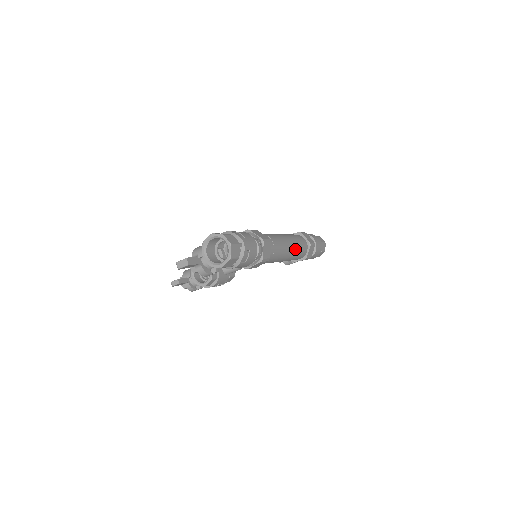
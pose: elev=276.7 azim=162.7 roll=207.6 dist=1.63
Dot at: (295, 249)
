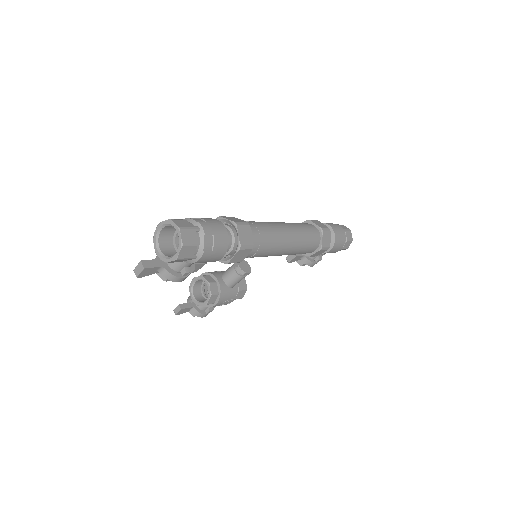
Dot at: (298, 236)
